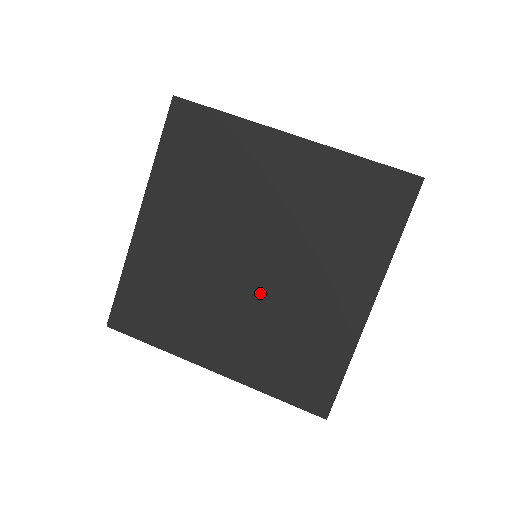
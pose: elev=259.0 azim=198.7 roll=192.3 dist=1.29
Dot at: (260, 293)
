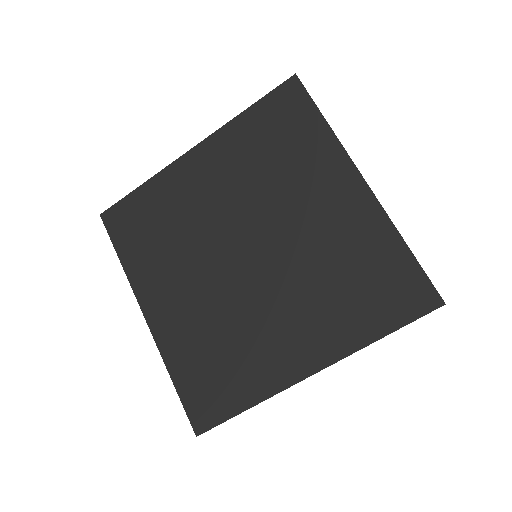
Dot at: (279, 268)
